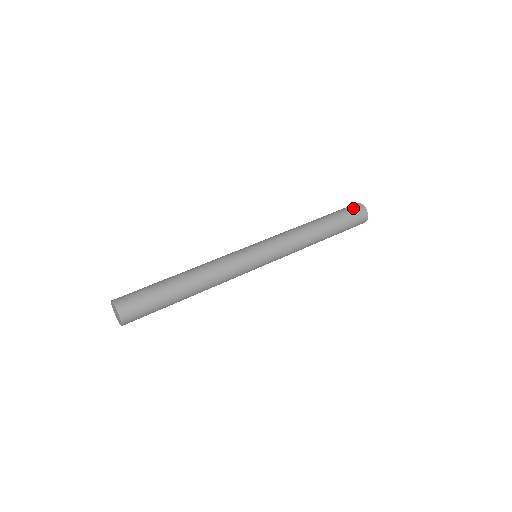
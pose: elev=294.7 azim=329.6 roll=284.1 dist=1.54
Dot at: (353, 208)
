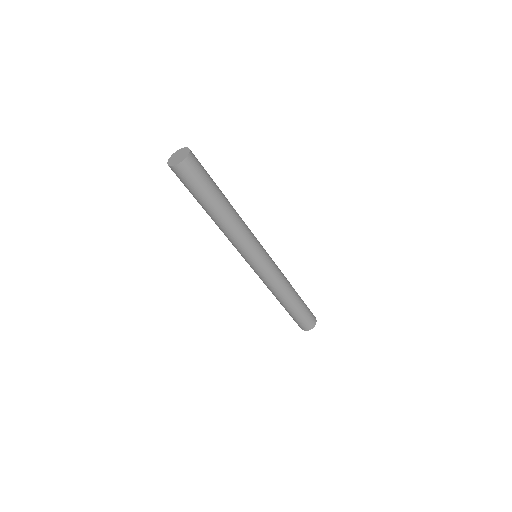
Dot at: occluded
